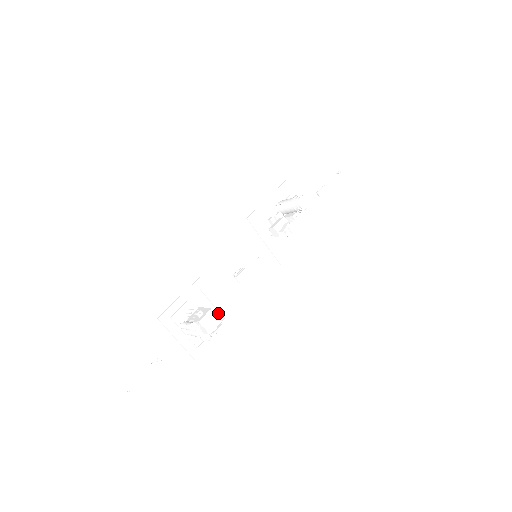
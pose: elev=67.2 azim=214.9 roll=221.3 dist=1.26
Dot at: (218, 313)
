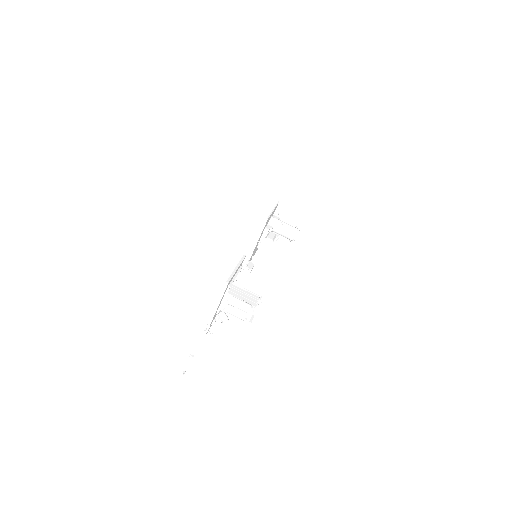
Dot at: occluded
